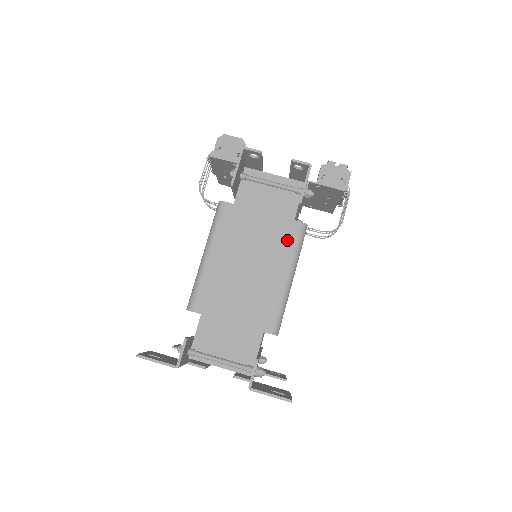
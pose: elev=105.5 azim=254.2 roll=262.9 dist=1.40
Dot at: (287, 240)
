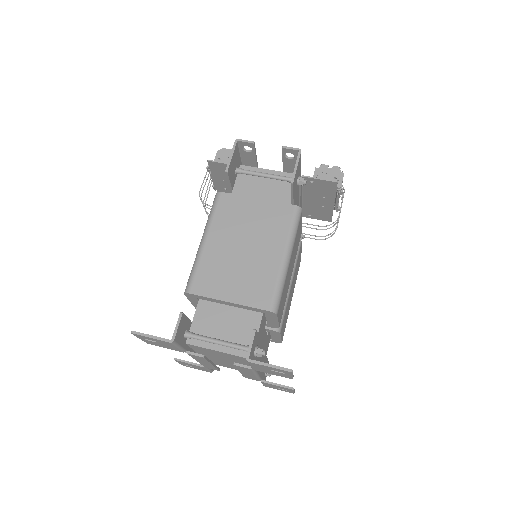
Dot at: (282, 222)
